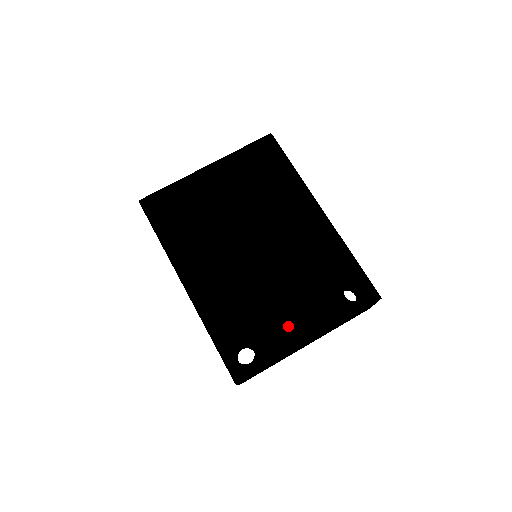
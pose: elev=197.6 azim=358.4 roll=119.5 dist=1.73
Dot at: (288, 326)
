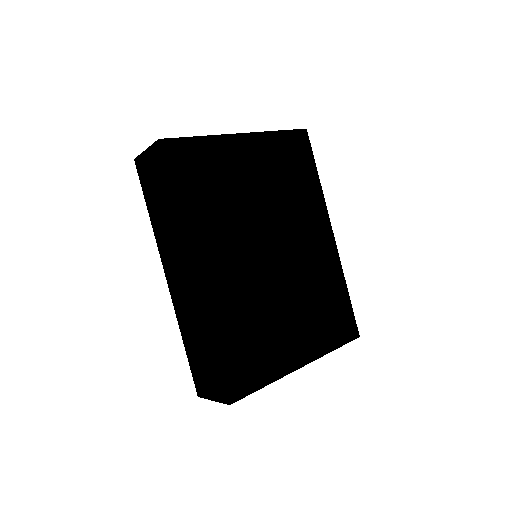
Dot at: (287, 348)
